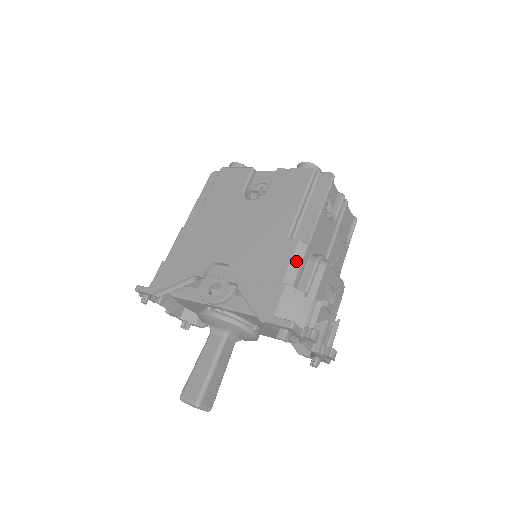
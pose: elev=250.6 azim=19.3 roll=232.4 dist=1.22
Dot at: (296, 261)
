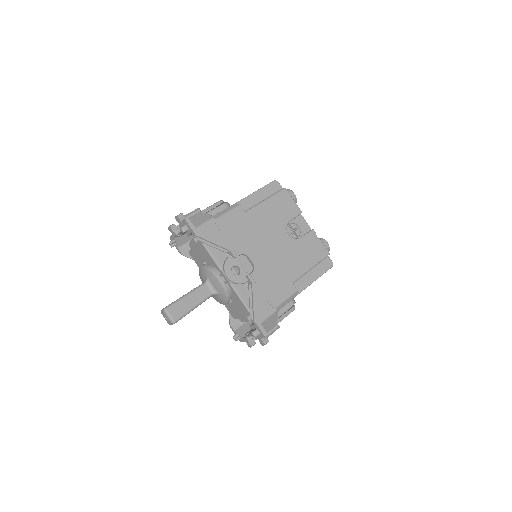
Dot at: (288, 300)
